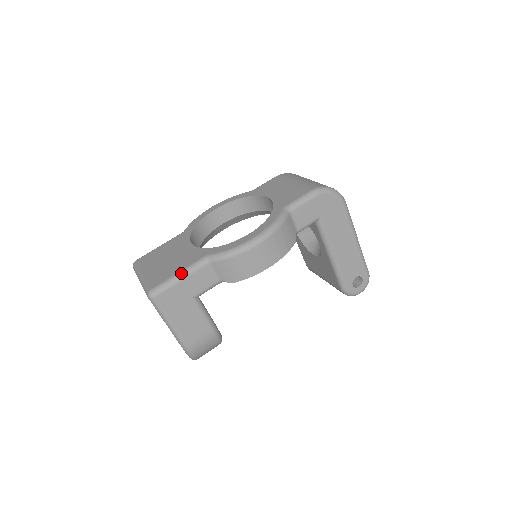
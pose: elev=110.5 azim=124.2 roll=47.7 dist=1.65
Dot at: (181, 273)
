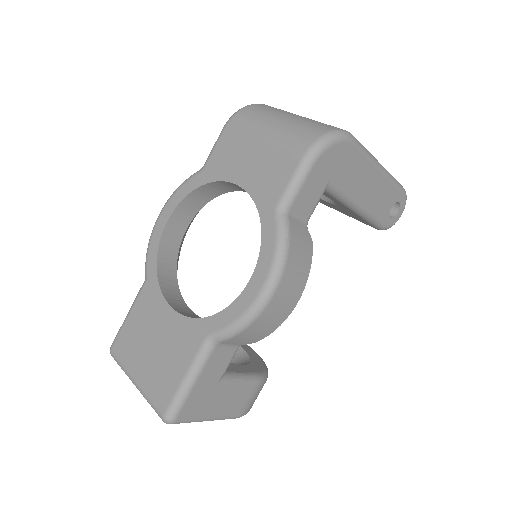
Dot at: (189, 377)
